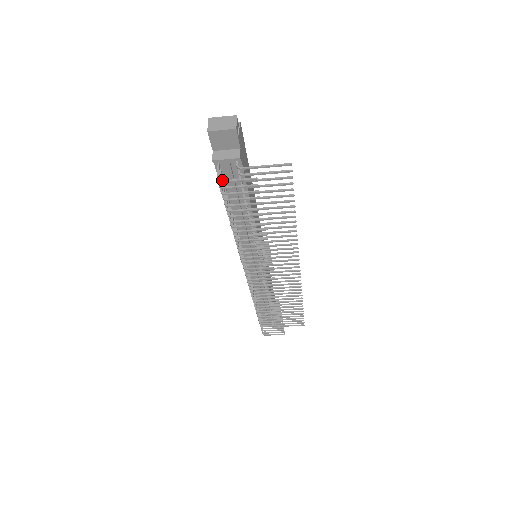
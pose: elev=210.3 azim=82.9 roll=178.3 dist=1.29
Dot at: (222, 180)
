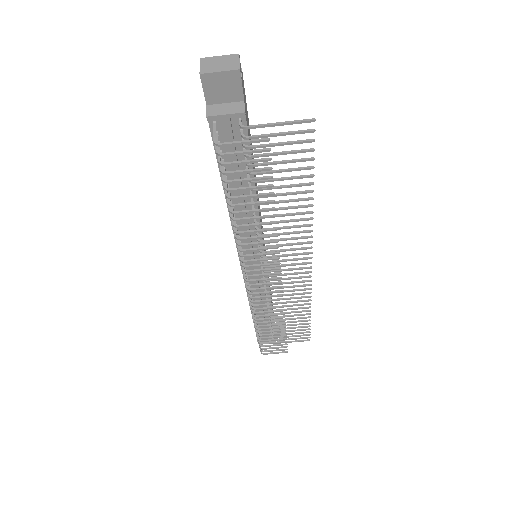
Dot at: occluded
